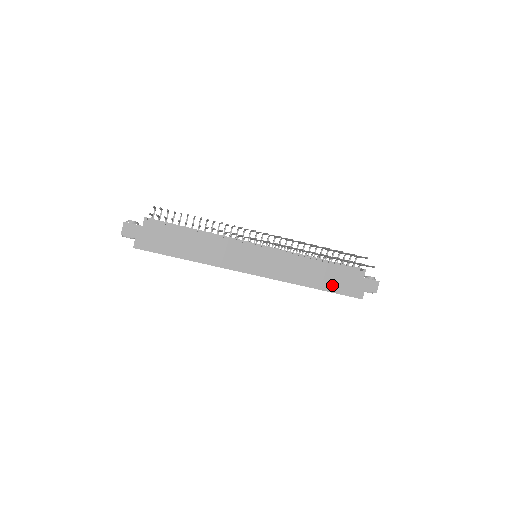
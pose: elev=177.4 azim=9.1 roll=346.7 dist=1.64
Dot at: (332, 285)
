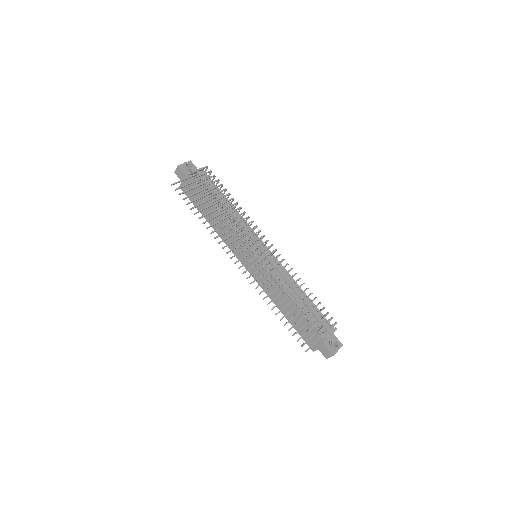
Dot at: occluded
